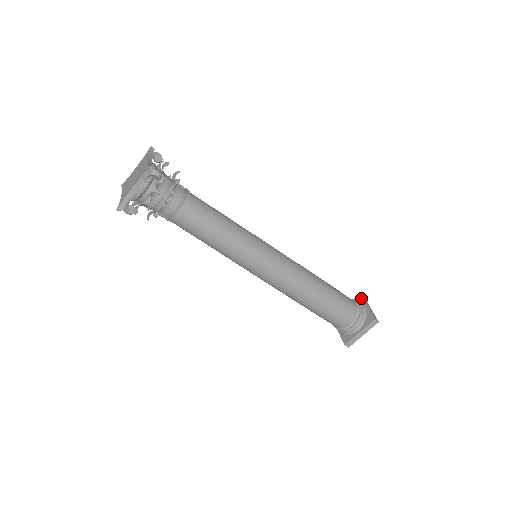
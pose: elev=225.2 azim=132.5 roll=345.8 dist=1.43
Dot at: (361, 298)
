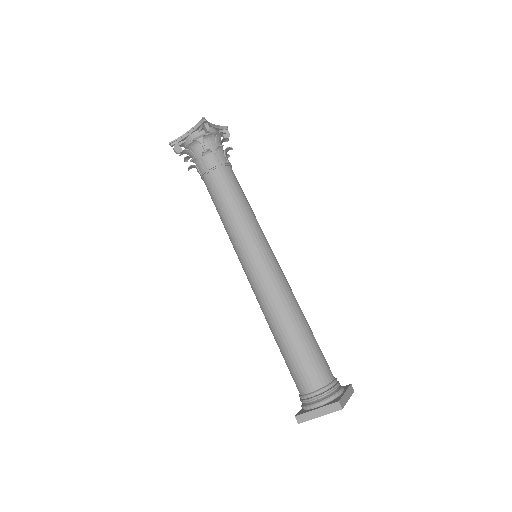
Dot at: (348, 386)
